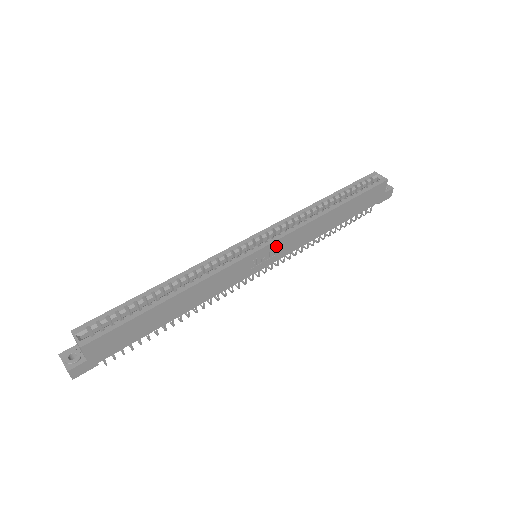
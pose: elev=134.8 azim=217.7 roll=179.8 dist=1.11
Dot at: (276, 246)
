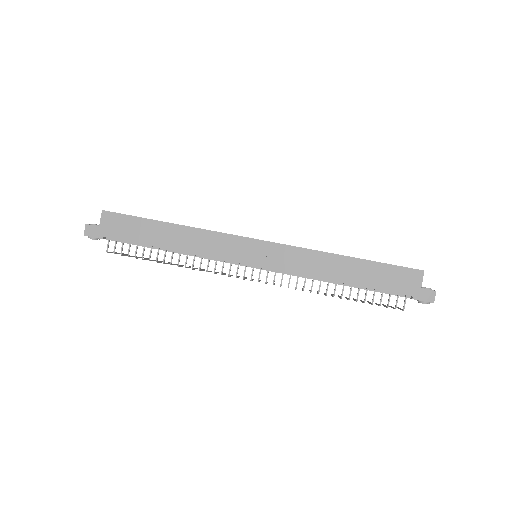
Dot at: (273, 250)
